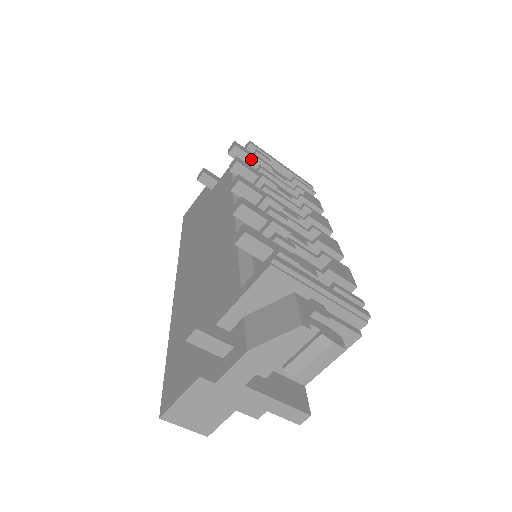
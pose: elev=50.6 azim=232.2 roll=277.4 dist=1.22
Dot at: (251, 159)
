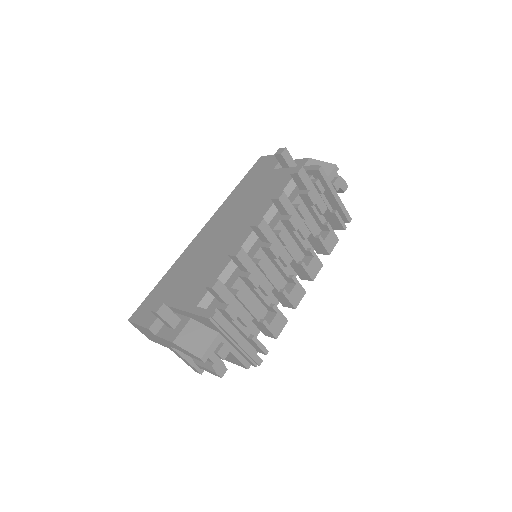
Dot at: (305, 187)
